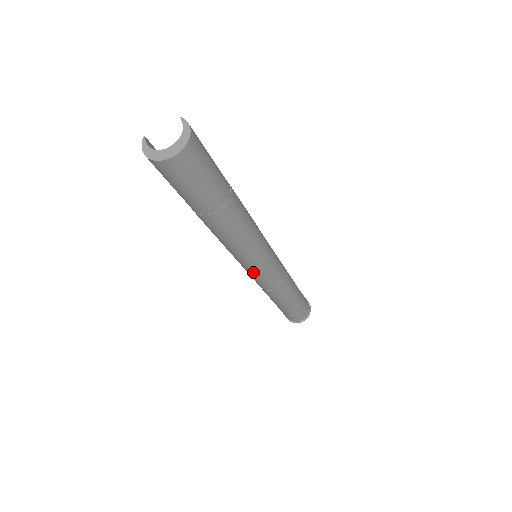
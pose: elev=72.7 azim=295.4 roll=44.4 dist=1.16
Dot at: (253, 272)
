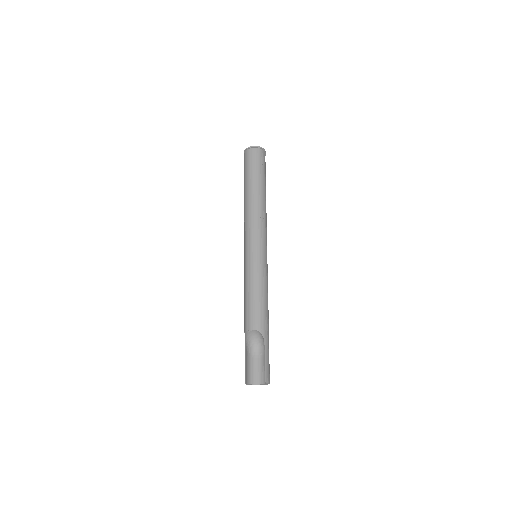
Dot at: occluded
